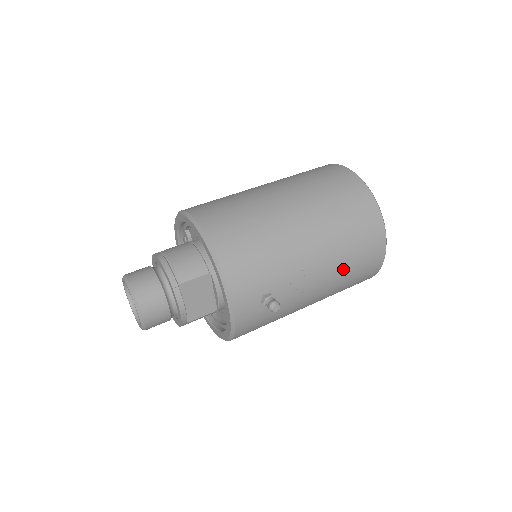
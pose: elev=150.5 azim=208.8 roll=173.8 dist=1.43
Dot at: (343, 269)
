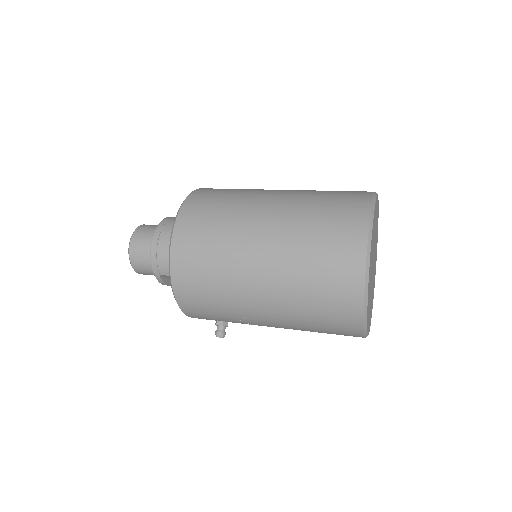
Dot at: occluded
